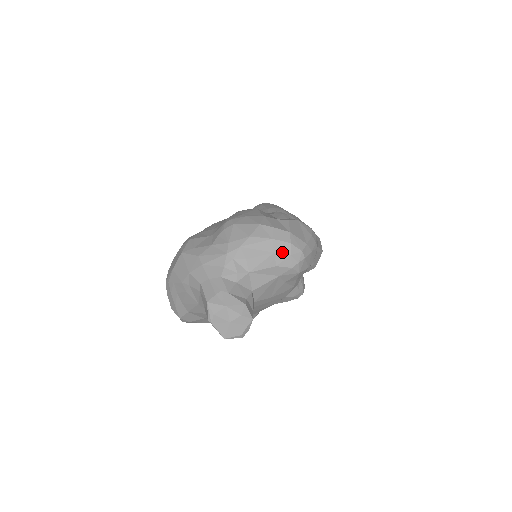
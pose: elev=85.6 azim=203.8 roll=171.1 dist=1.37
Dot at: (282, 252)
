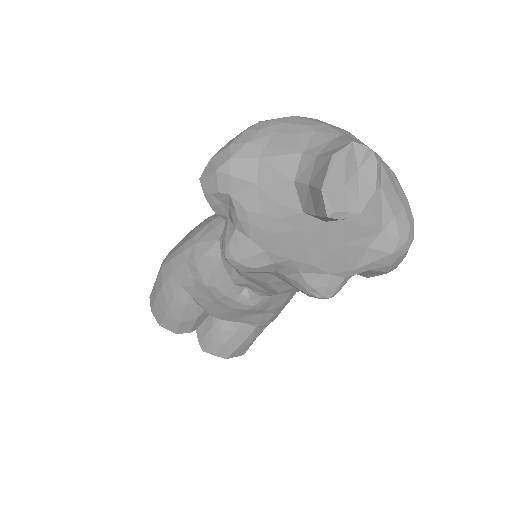
Dot at: (408, 215)
